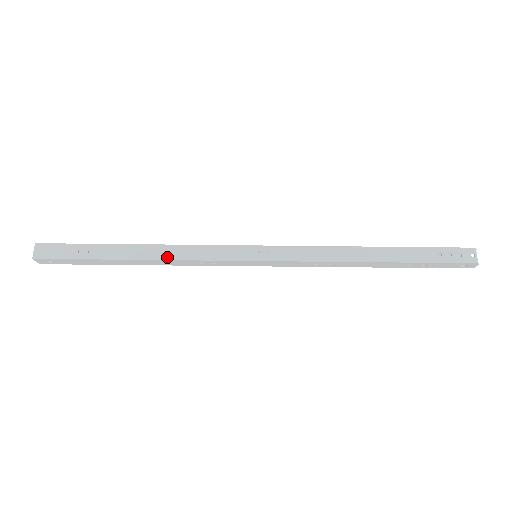
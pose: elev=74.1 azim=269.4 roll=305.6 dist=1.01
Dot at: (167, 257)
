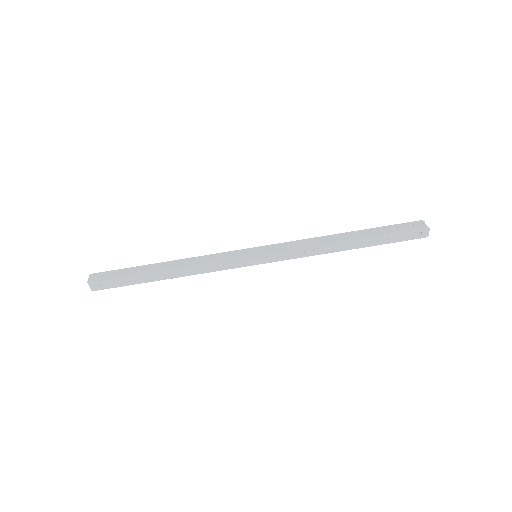
Dot at: (188, 264)
